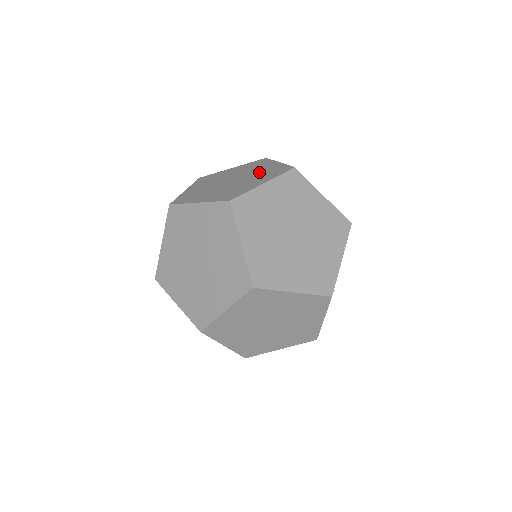
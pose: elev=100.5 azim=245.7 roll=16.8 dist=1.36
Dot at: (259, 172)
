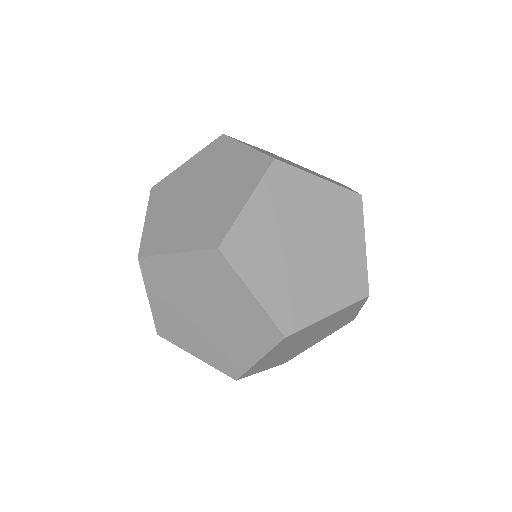
Dot at: occluded
